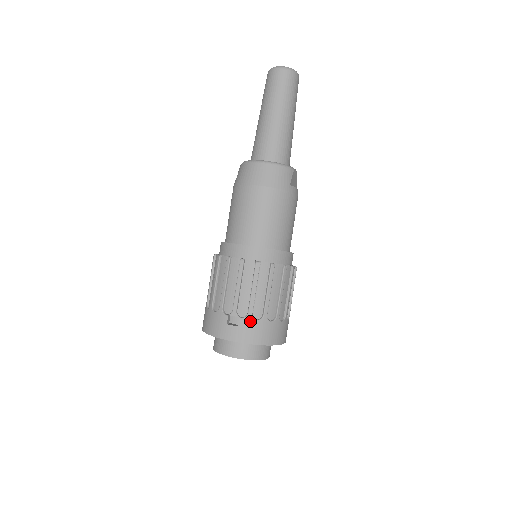
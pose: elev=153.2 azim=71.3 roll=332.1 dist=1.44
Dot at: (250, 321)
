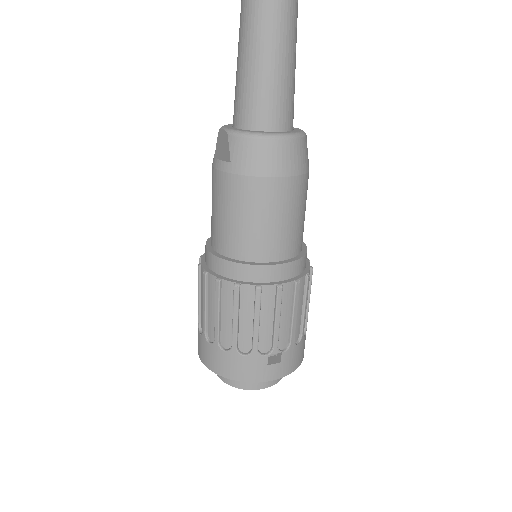
Dot at: (293, 350)
